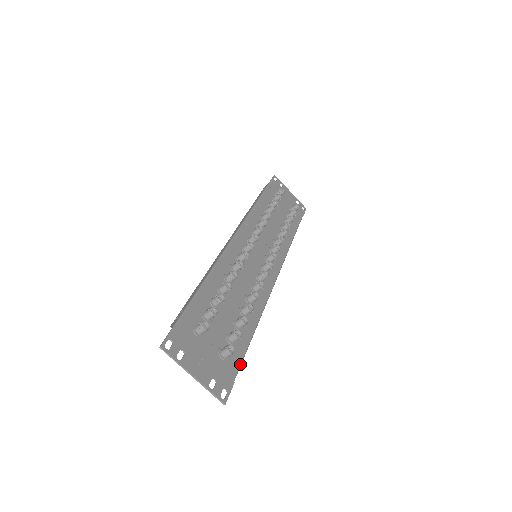
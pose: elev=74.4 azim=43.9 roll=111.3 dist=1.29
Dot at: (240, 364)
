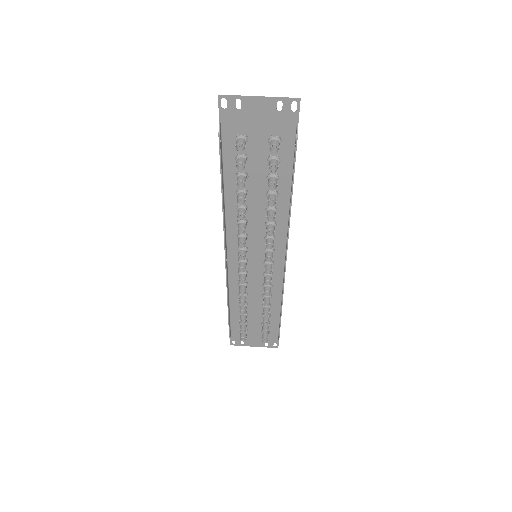
Dot at: (294, 144)
